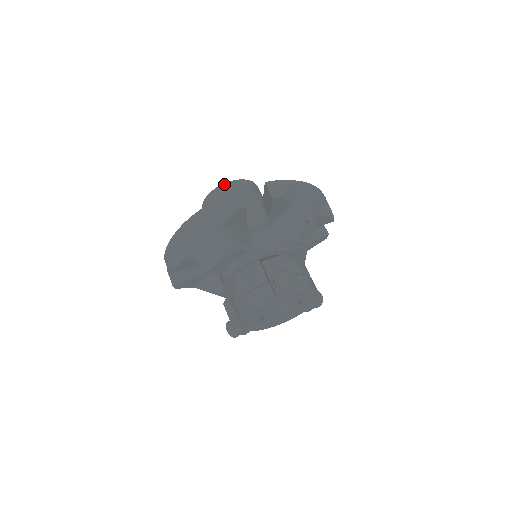
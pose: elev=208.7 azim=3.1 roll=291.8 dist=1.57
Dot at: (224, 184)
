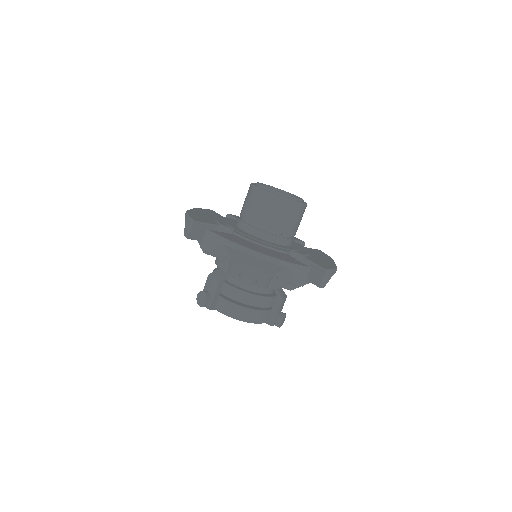
Dot at: (253, 186)
